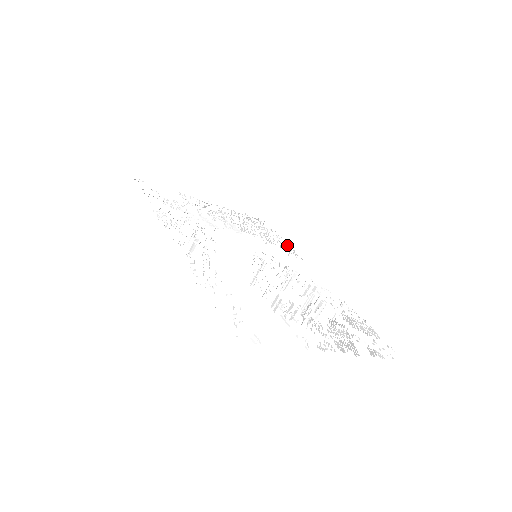
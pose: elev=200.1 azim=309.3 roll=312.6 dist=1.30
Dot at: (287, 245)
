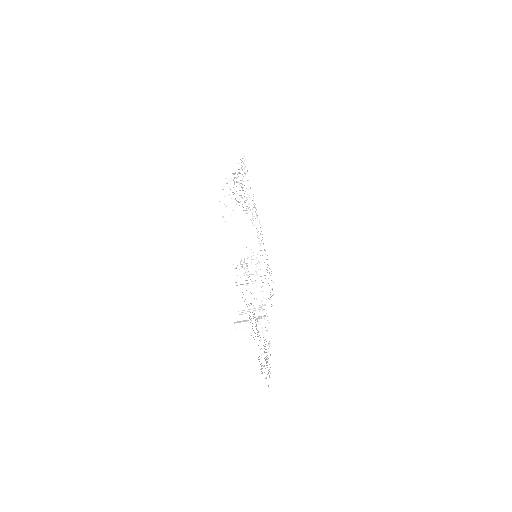
Dot at: (272, 299)
